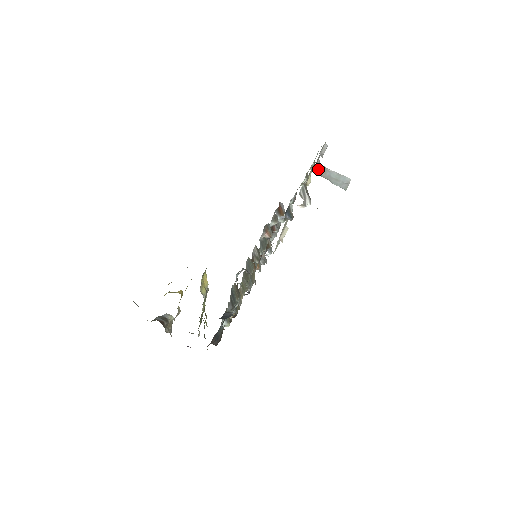
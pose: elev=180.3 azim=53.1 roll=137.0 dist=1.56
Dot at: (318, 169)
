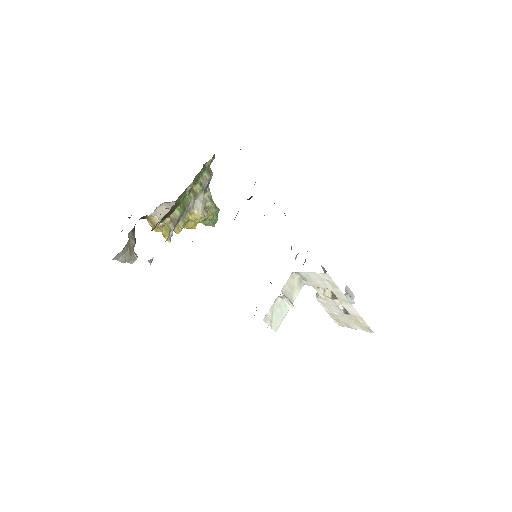
Dot at: occluded
